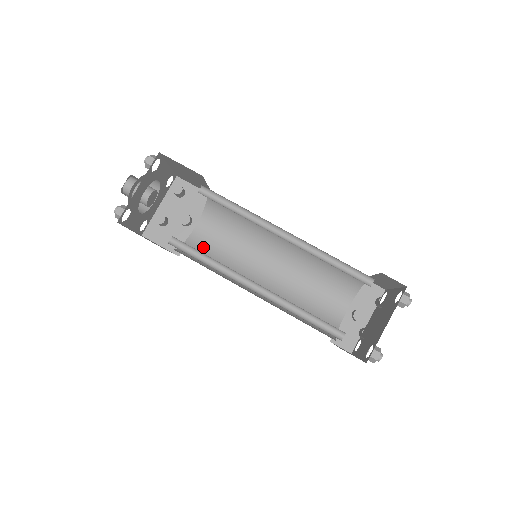
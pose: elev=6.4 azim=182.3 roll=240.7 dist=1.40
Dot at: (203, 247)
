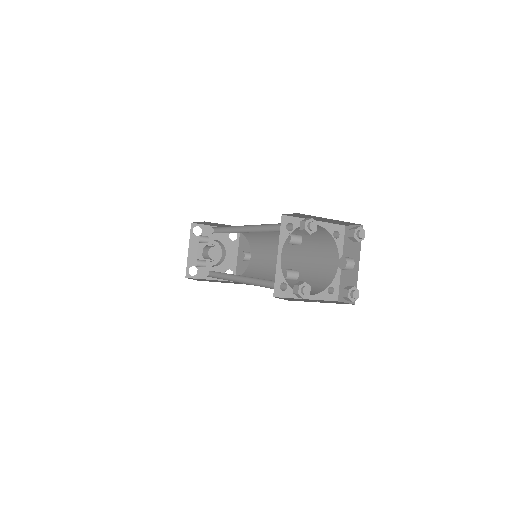
Dot at: (253, 269)
